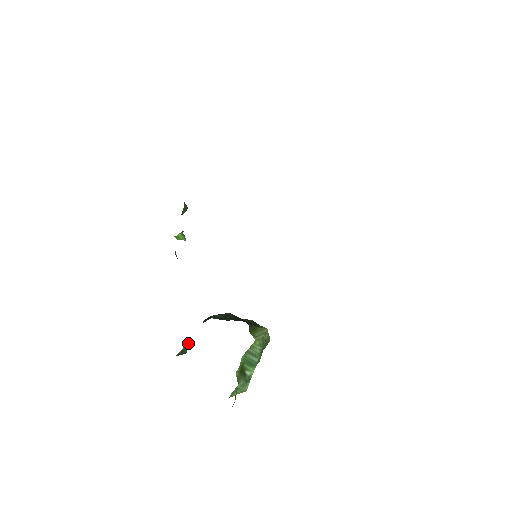
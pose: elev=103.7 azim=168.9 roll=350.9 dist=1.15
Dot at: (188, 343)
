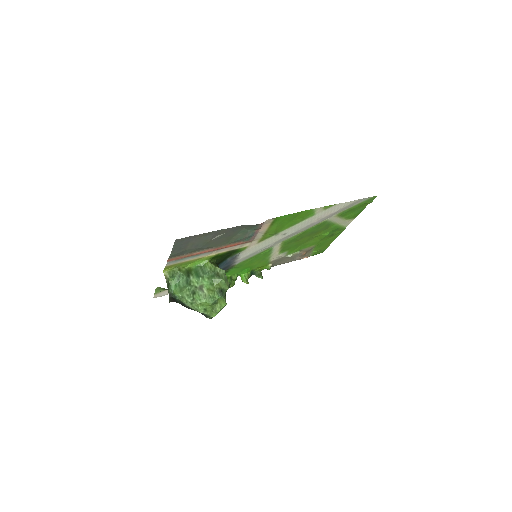
Dot at: occluded
